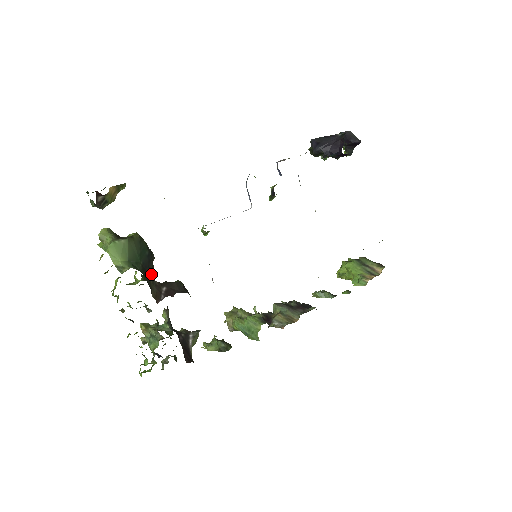
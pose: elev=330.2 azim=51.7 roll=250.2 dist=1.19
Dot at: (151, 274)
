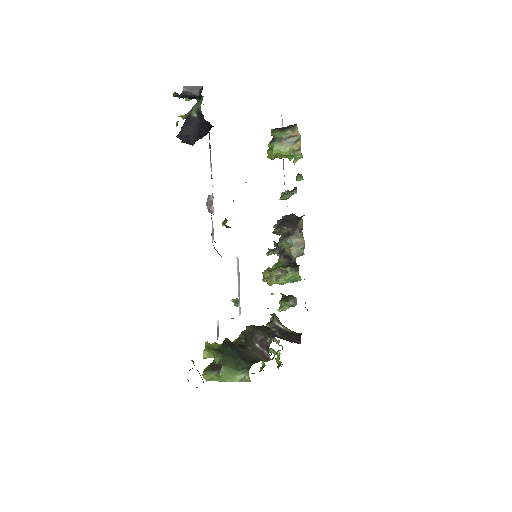
Dot at: (245, 351)
